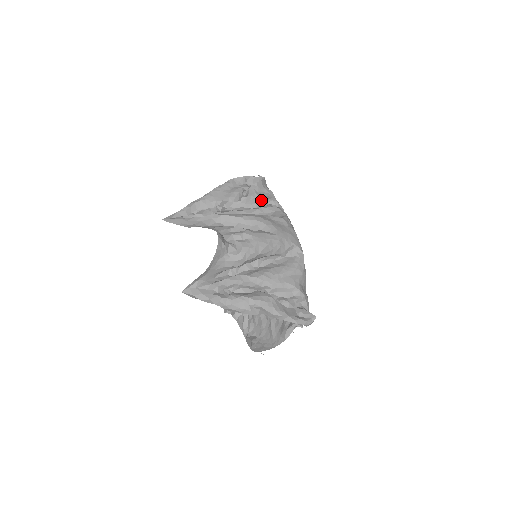
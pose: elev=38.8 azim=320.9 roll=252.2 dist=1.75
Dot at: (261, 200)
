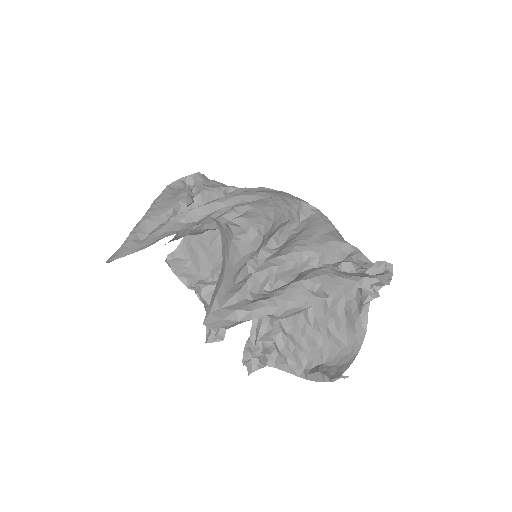
Dot at: (218, 191)
